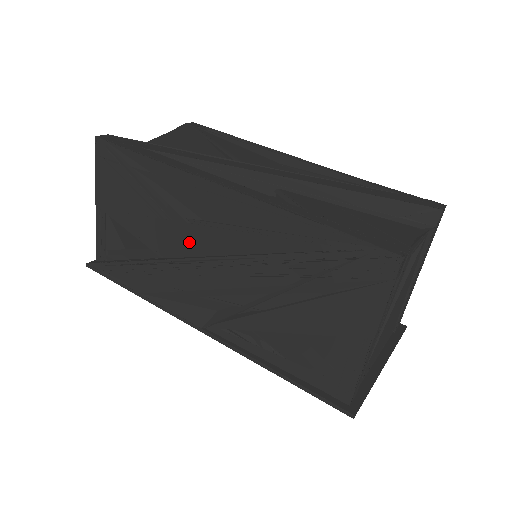
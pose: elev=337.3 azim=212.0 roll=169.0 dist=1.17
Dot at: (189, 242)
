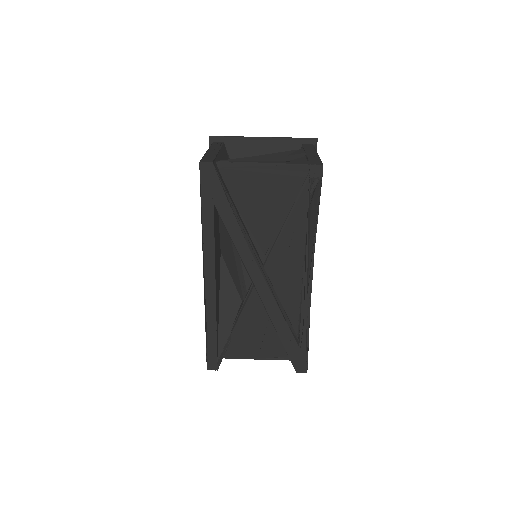
Dot at: occluded
